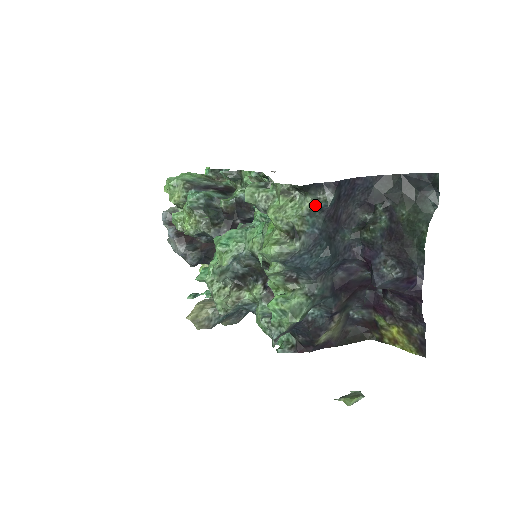
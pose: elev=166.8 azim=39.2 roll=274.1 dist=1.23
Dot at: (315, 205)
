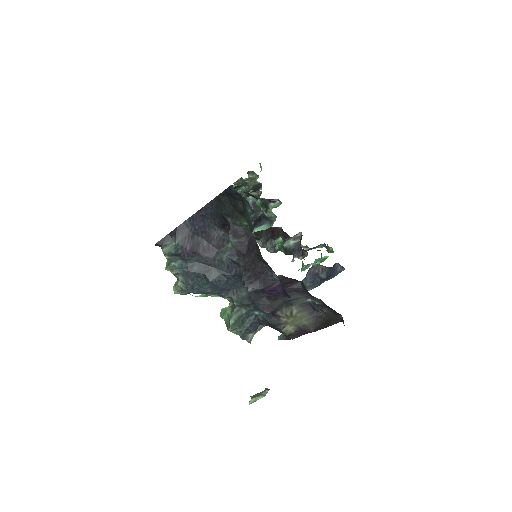
Dot at: (169, 255)
